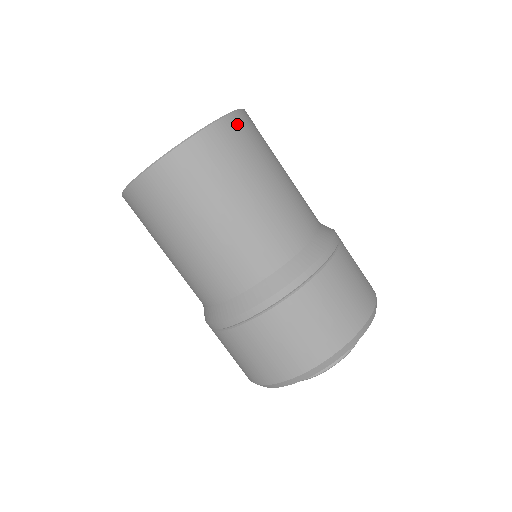
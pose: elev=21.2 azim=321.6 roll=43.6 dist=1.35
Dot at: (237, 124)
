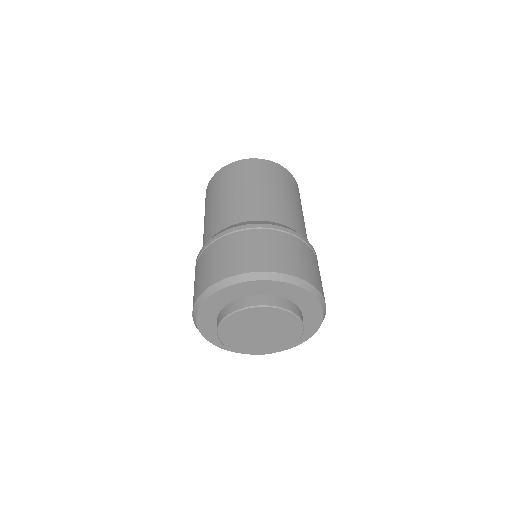
Dot at: (290, 176)
